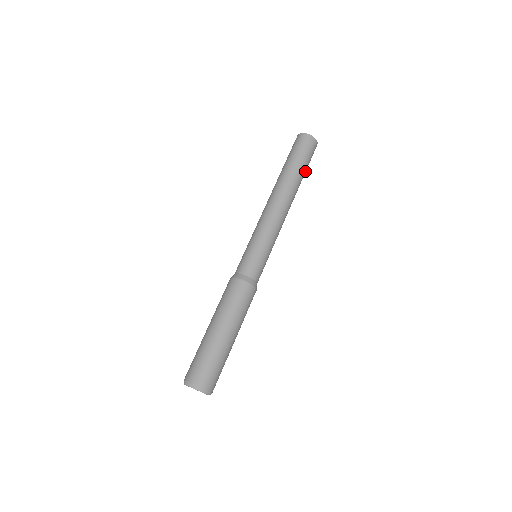
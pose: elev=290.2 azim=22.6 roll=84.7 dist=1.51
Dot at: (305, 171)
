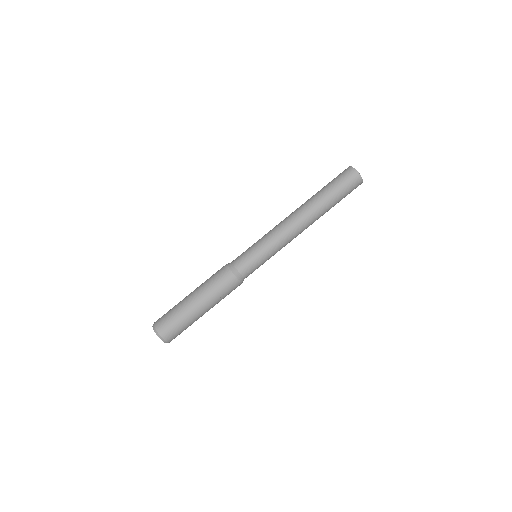
Dot at: (336, 199)
